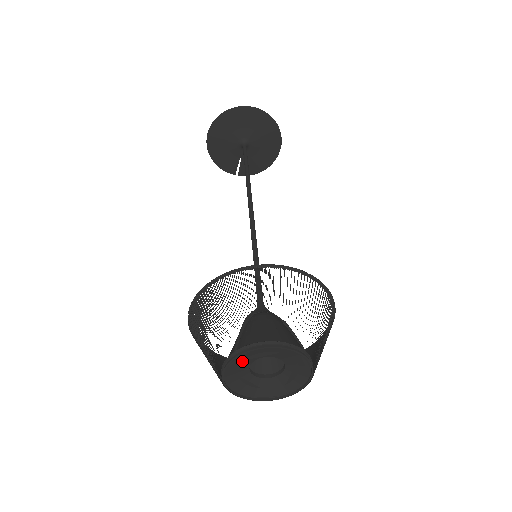
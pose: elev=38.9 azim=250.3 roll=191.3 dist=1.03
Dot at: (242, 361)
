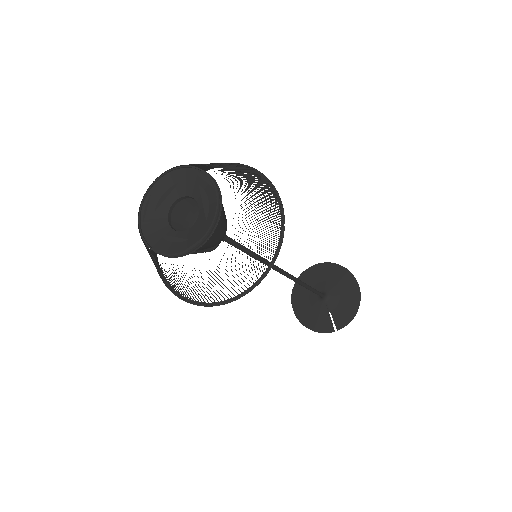
Dot at: (155, 213)
